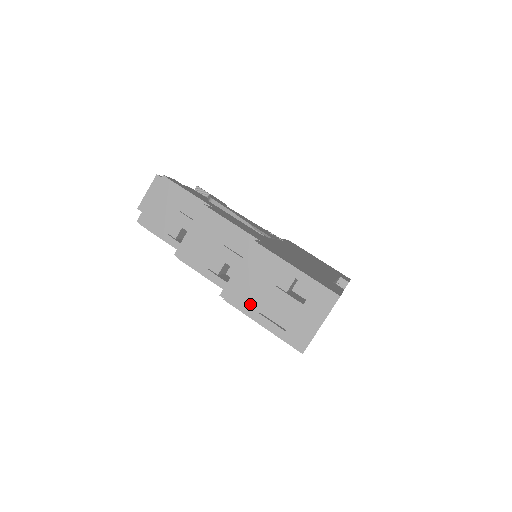
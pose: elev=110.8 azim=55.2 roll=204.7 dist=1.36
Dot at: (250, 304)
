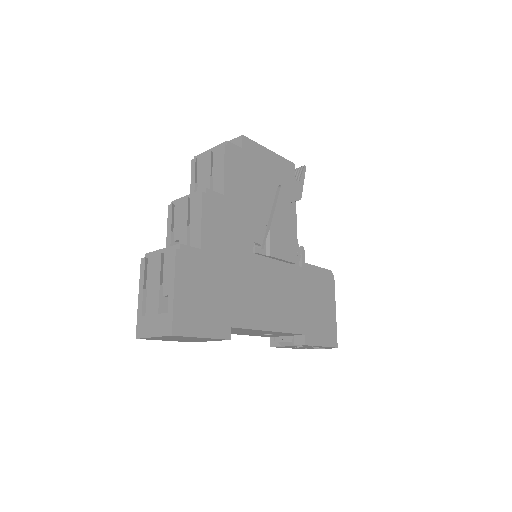
Dot at: (148, 278)
